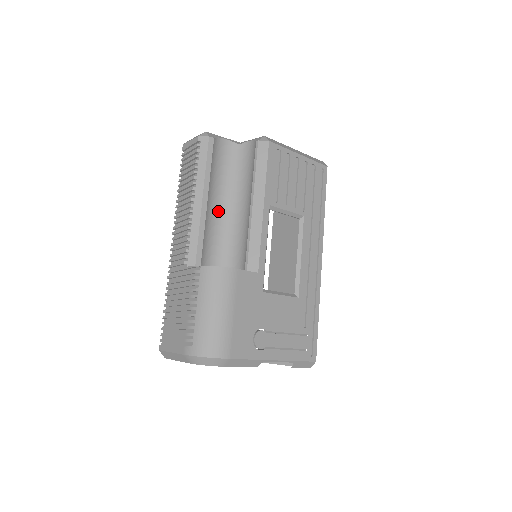
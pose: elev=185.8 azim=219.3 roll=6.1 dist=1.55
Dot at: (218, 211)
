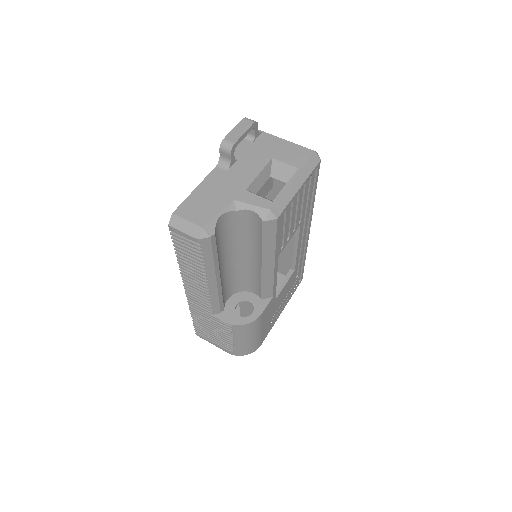
Dot at: (226, 266)
